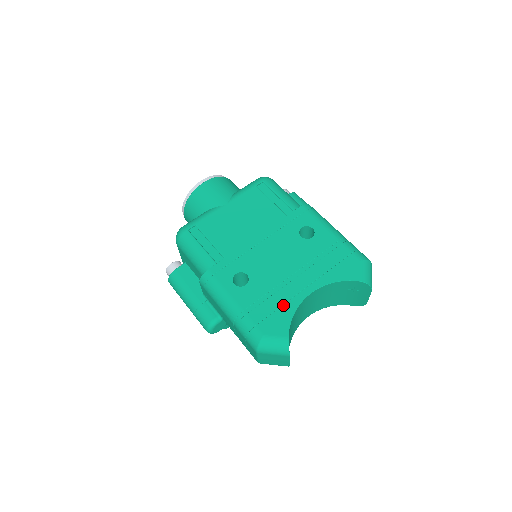
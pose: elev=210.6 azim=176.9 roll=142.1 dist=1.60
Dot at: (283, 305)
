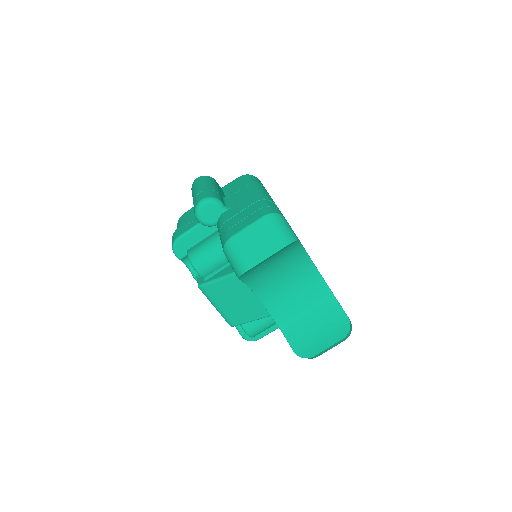
Dot at: occluded
